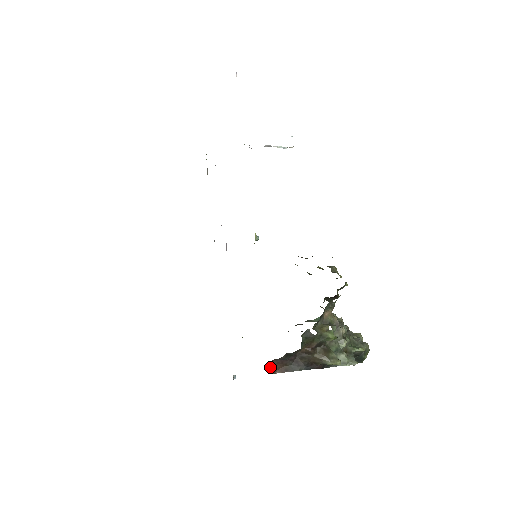
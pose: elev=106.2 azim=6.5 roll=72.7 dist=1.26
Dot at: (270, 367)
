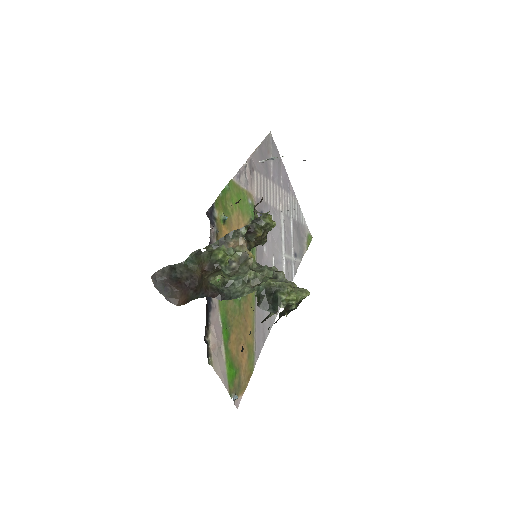
Dot at: (172, 295)
